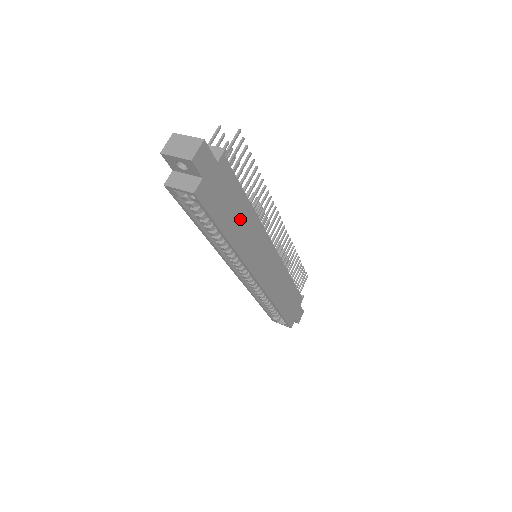
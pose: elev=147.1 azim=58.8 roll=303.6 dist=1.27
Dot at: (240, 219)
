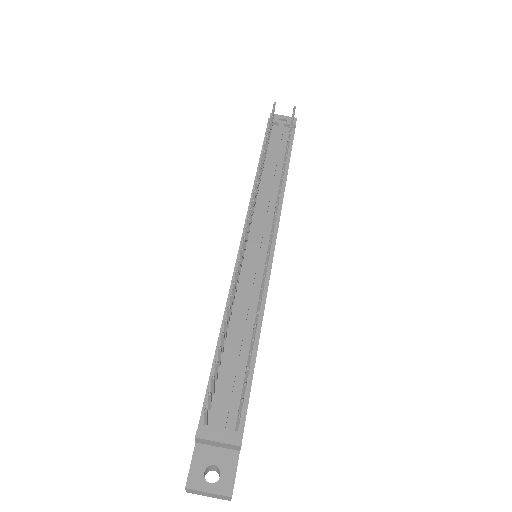
Dot at: occluded
